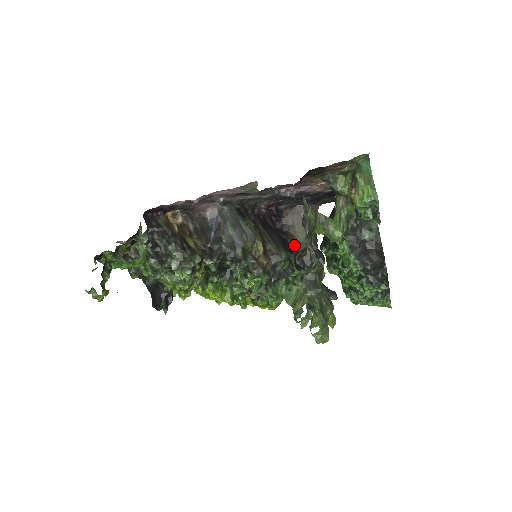
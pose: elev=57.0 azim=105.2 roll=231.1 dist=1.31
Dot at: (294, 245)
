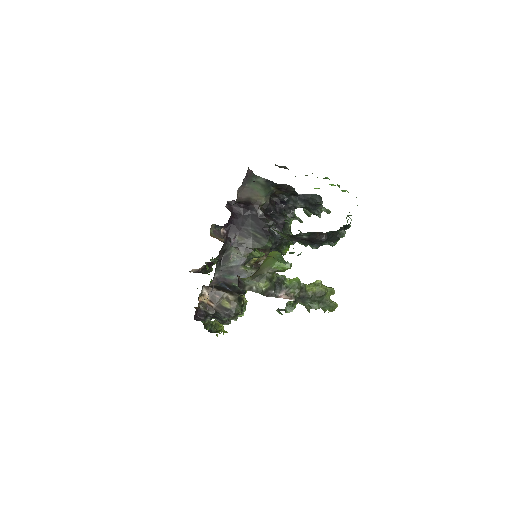
Dot at: (264, 204)
